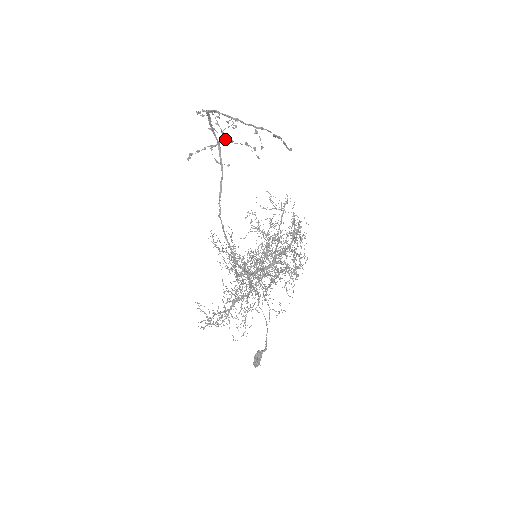
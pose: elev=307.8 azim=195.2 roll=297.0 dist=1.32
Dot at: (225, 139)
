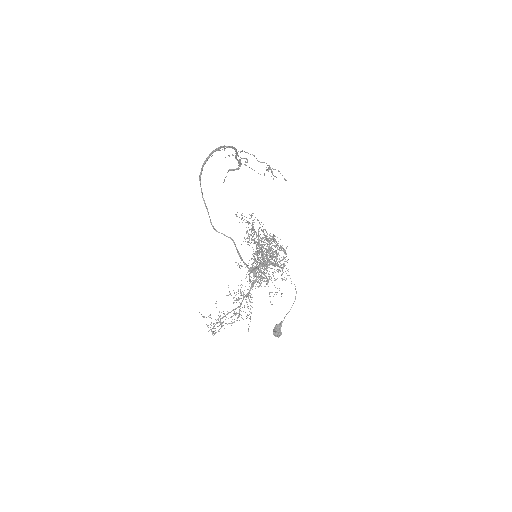
Dot at: (268, 165)
